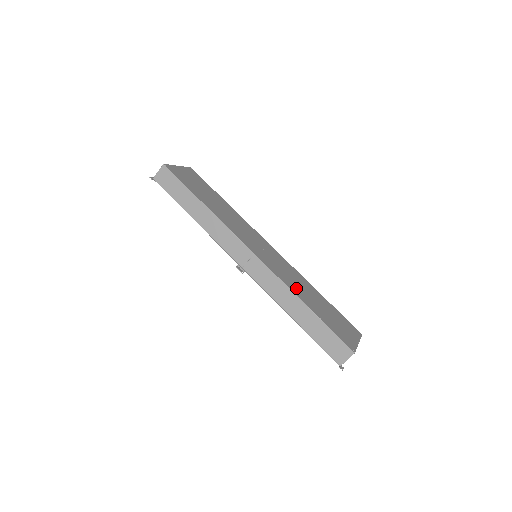
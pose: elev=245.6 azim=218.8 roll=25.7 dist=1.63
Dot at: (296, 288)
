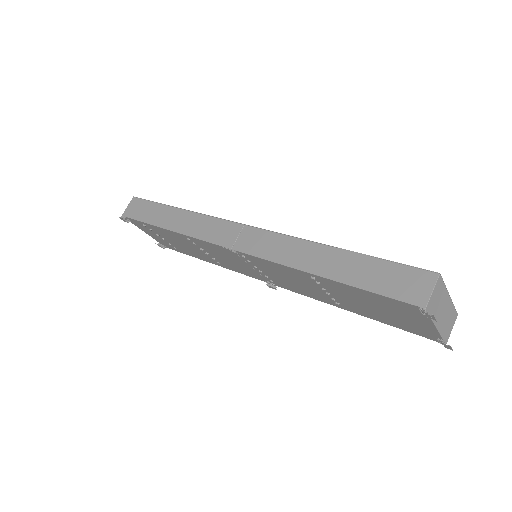
Dot at: occluded
